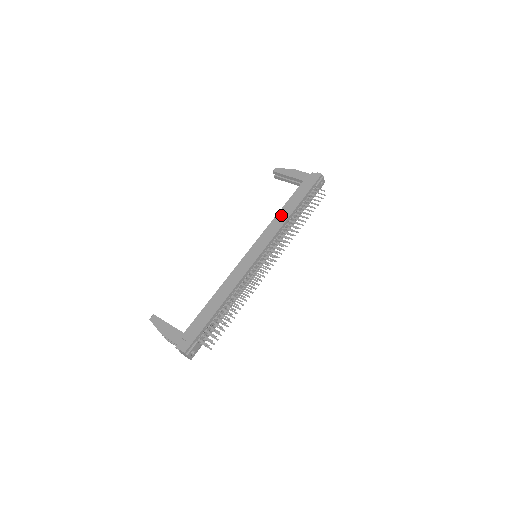
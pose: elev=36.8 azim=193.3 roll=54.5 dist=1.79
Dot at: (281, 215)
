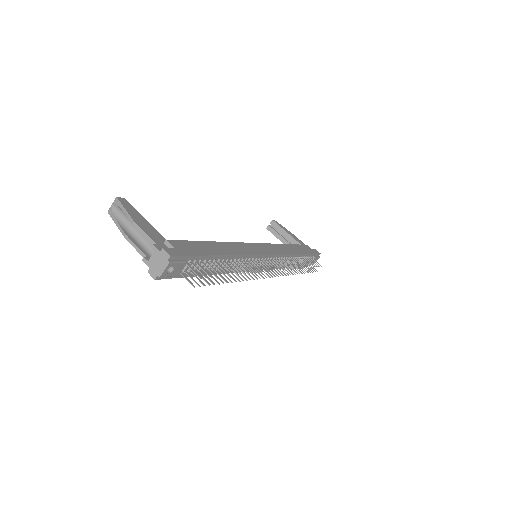
Dot at: (288, 247)
